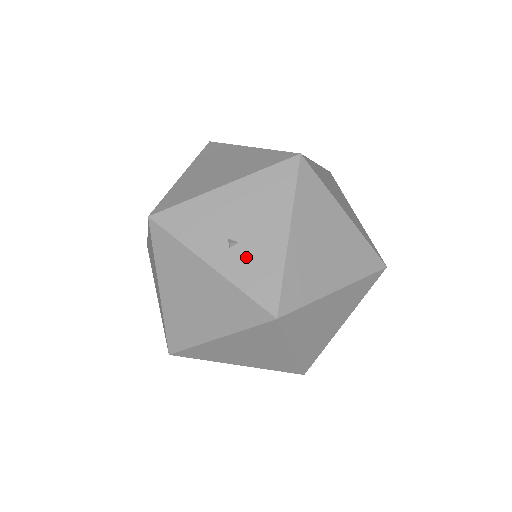
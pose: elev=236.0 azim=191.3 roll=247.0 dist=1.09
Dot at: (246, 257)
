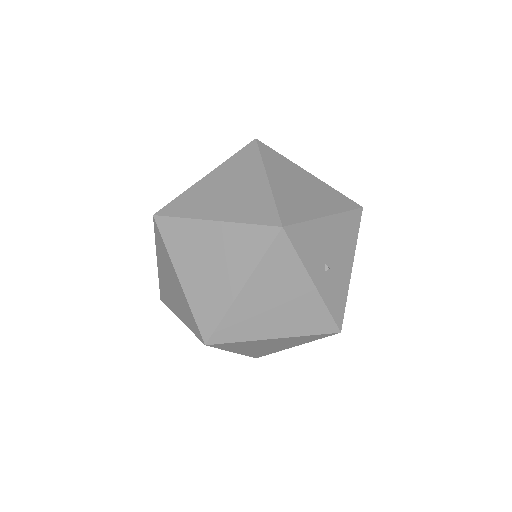
Dot at: (332, 281)
